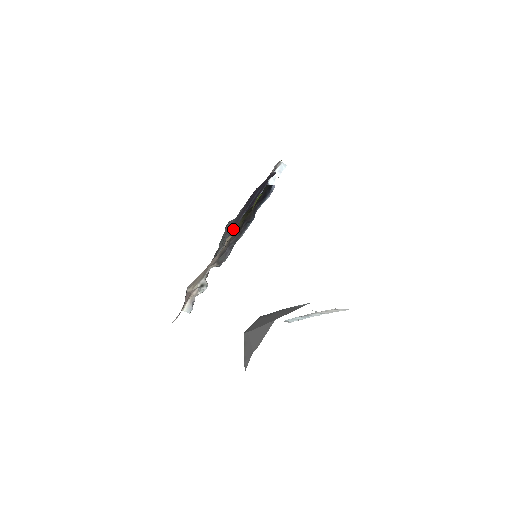
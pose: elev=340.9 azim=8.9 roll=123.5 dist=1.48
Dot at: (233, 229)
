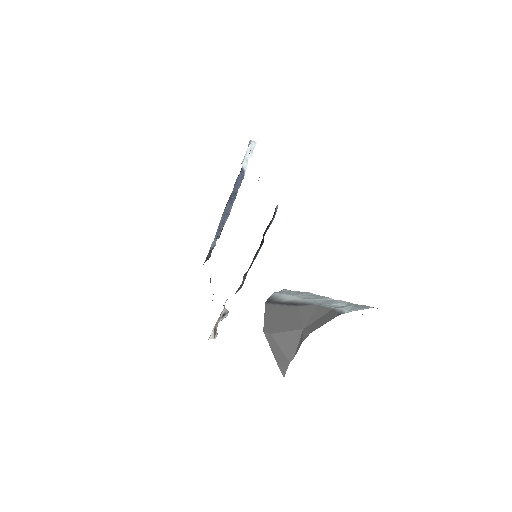
Dot at: occluded
